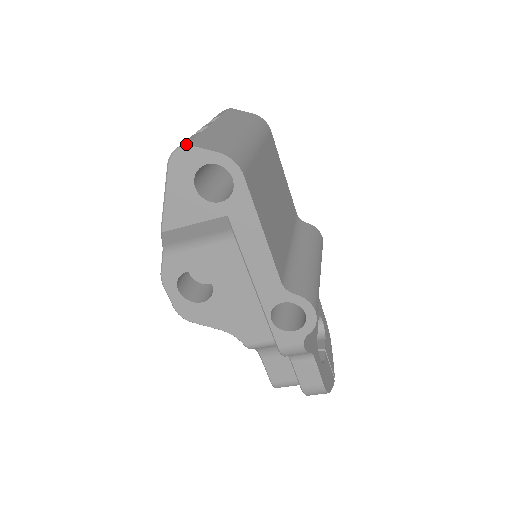
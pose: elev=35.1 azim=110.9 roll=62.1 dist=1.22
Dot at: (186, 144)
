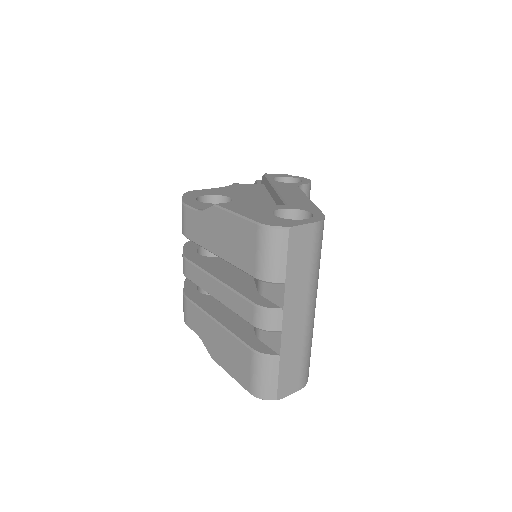
Dot at: occluded
